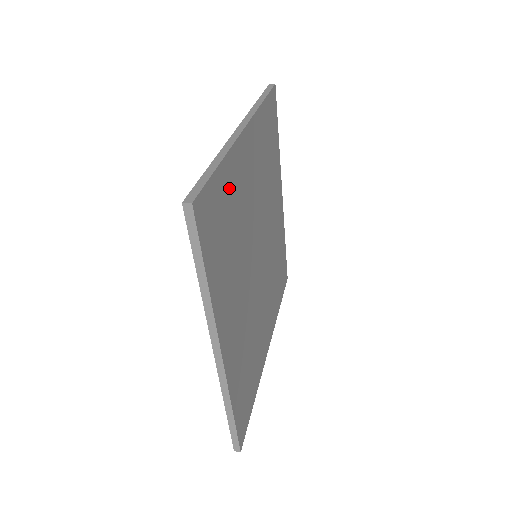
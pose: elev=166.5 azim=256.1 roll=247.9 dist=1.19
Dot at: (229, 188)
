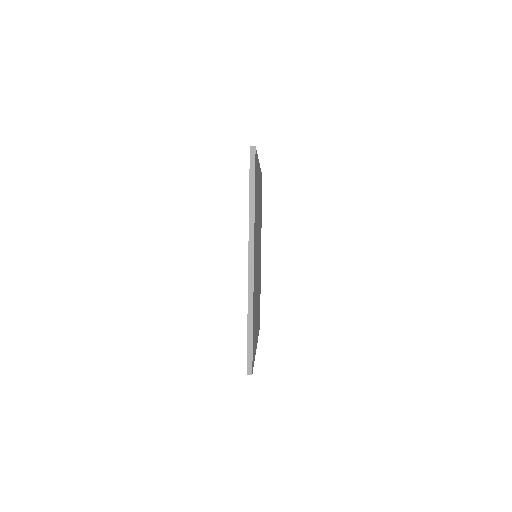
Dot at: occluded
